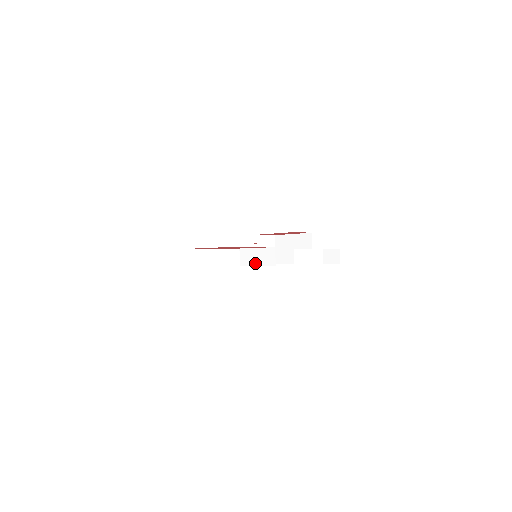
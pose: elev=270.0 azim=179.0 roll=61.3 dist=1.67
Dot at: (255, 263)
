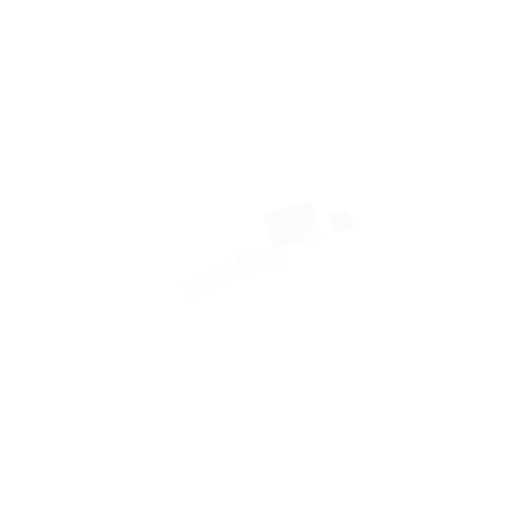
Dot at: (261, 269)
